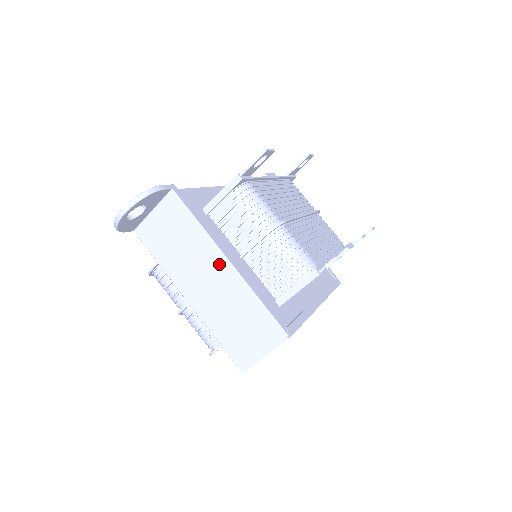
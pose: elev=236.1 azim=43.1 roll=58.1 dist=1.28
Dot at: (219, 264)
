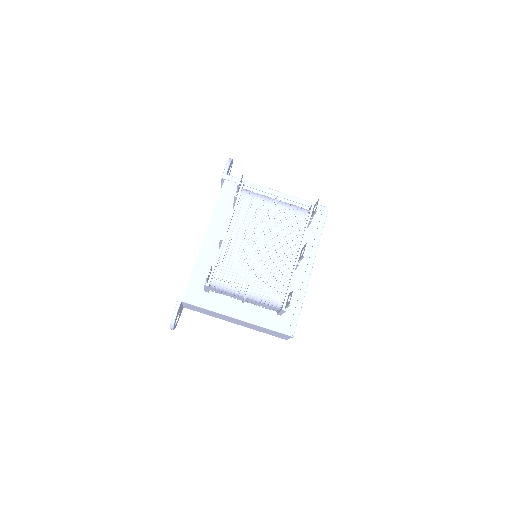
Dot at: (234, 319)
